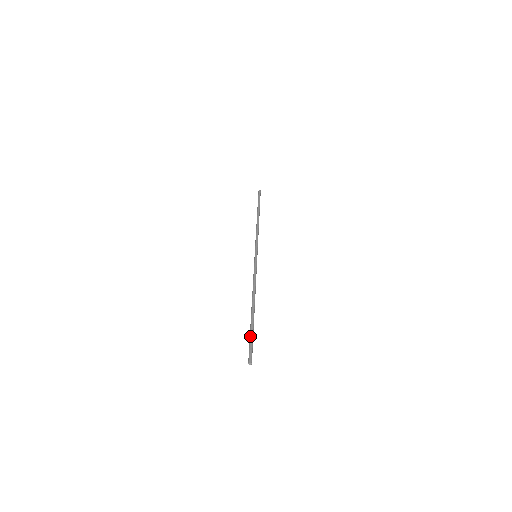
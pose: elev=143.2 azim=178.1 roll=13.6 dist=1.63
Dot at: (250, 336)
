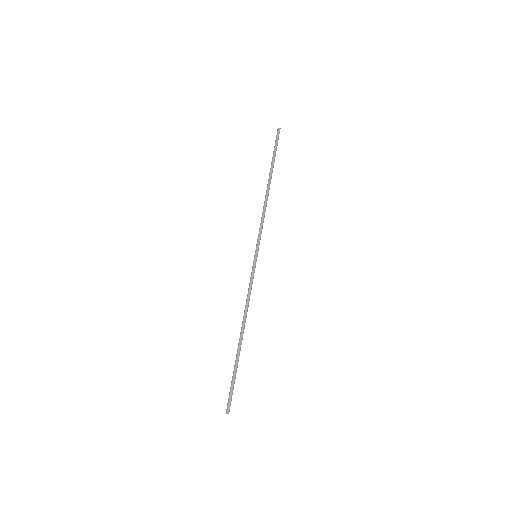
Dot at: (232, 379)
